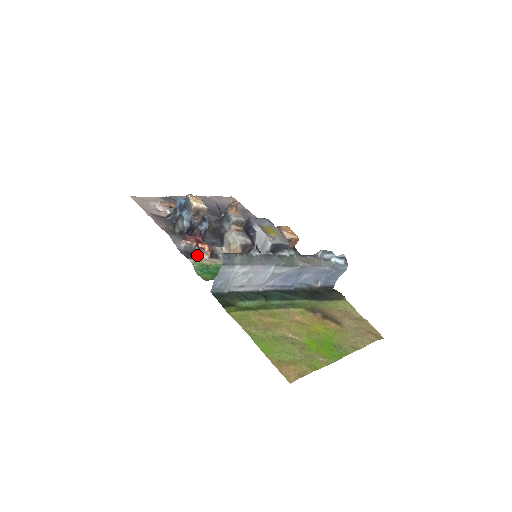
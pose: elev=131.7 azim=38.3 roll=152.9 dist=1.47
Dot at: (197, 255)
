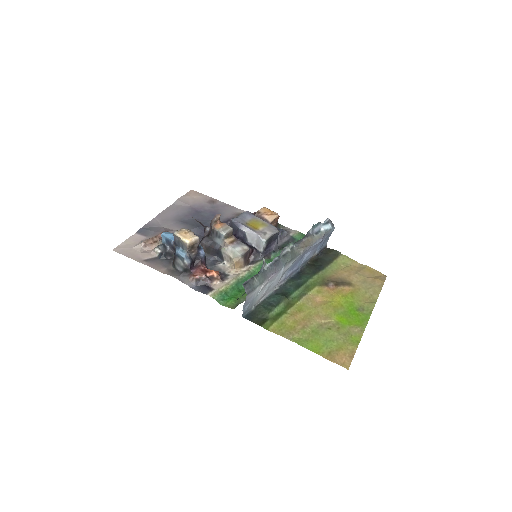
Dot at: (210, 285)
